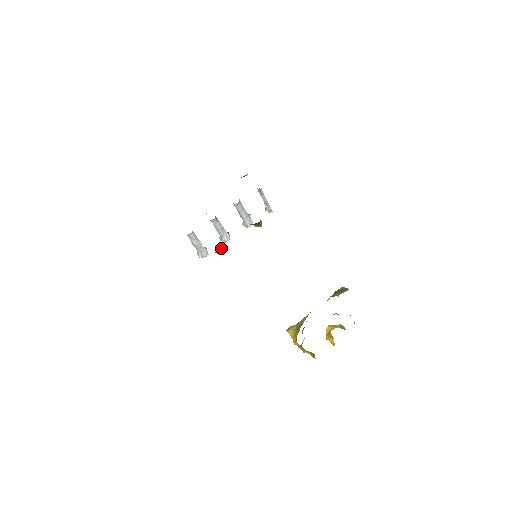
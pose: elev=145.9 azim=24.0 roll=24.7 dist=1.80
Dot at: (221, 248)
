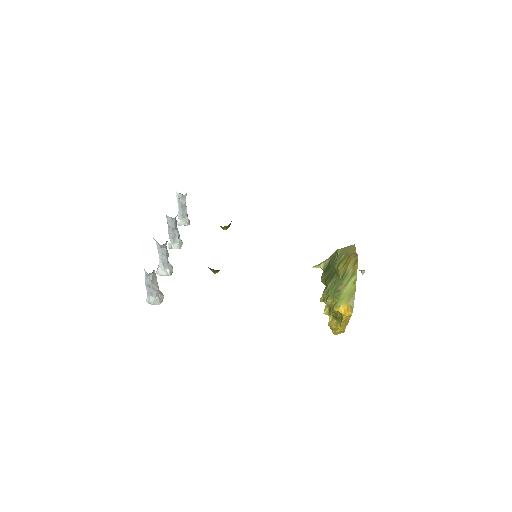
Dot at: occluded
